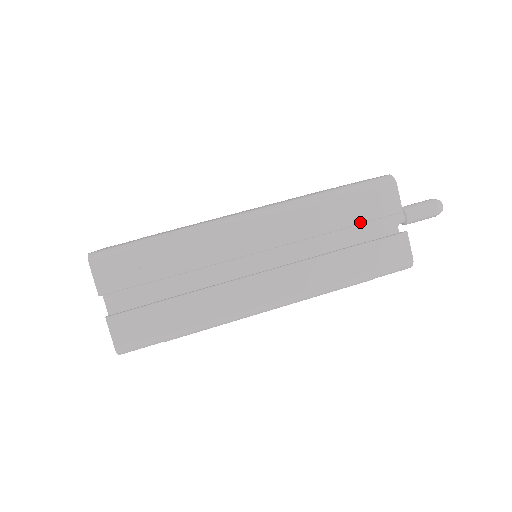
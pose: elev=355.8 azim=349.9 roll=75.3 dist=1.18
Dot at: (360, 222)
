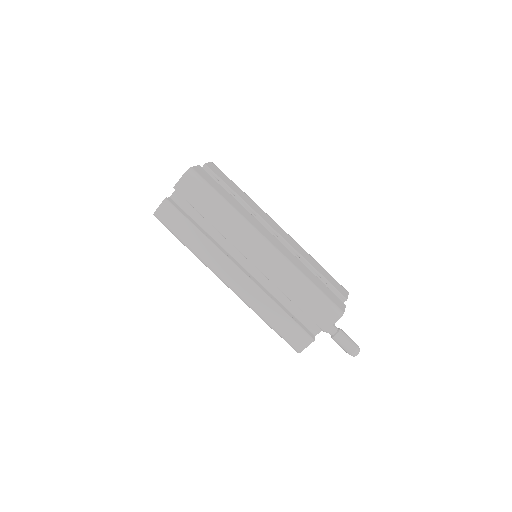
Dot at: (302, 309)
